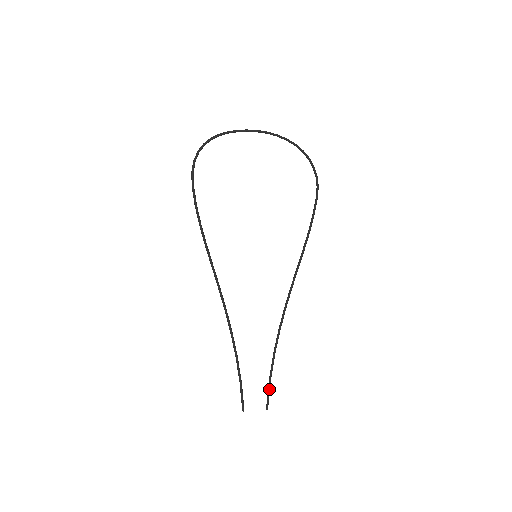
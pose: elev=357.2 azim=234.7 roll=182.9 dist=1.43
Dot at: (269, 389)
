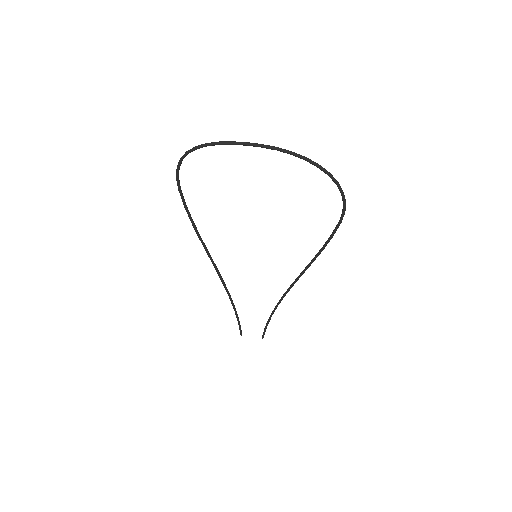
Dot at: (265, 331)
